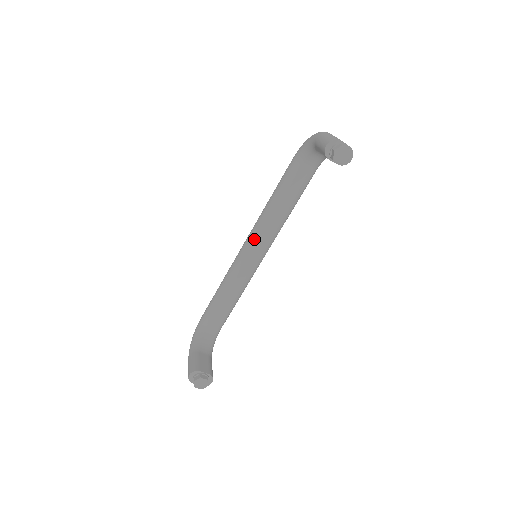
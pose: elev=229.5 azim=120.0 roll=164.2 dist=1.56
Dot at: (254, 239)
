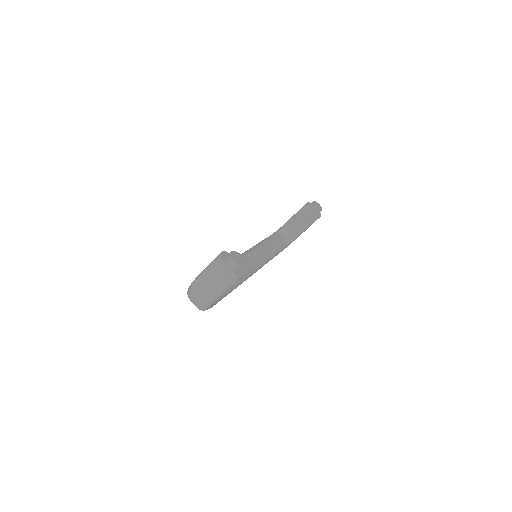
Dot at: (252, 250)
